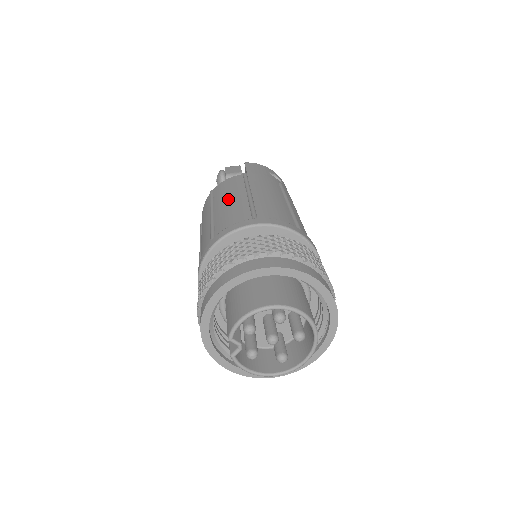
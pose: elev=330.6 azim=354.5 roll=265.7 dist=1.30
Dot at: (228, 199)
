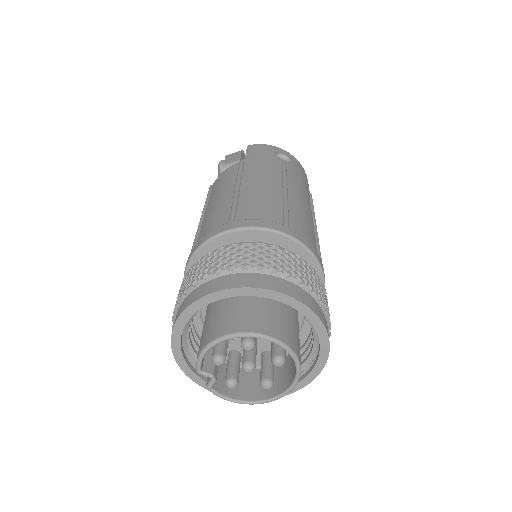
Dot at: (217, 197)
